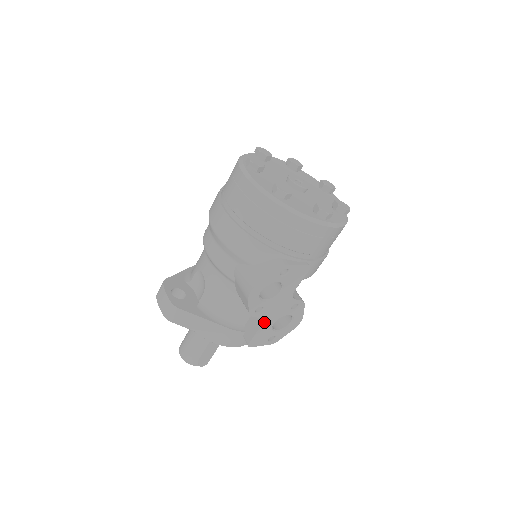
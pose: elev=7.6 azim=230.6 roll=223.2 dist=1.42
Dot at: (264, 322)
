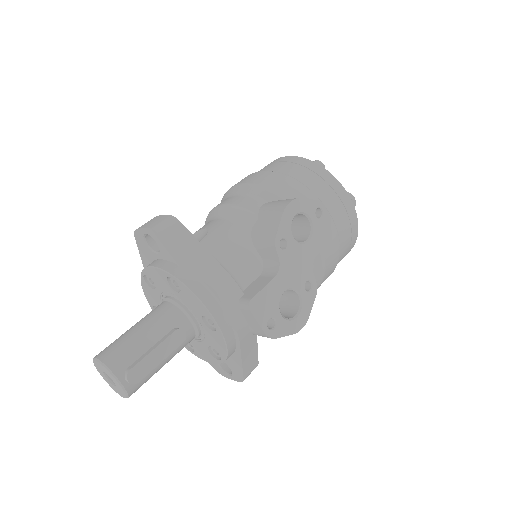
Dot at: (279, 275)
